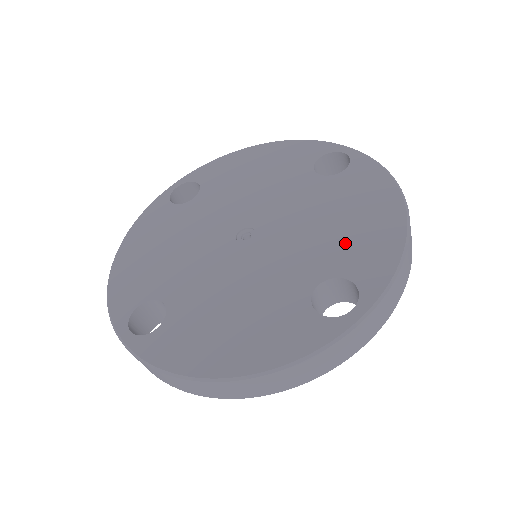
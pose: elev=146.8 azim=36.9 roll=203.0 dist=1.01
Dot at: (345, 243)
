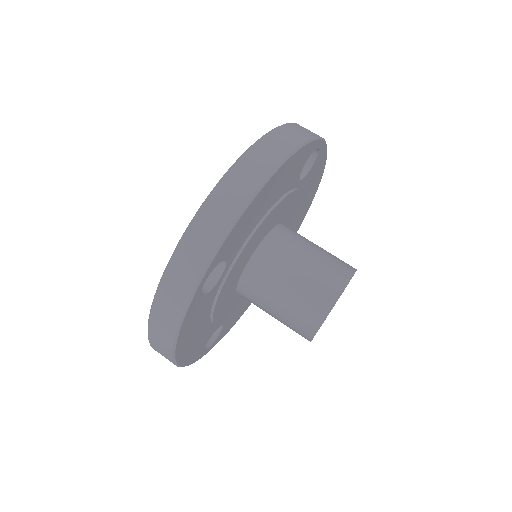
Dot at: occluded
